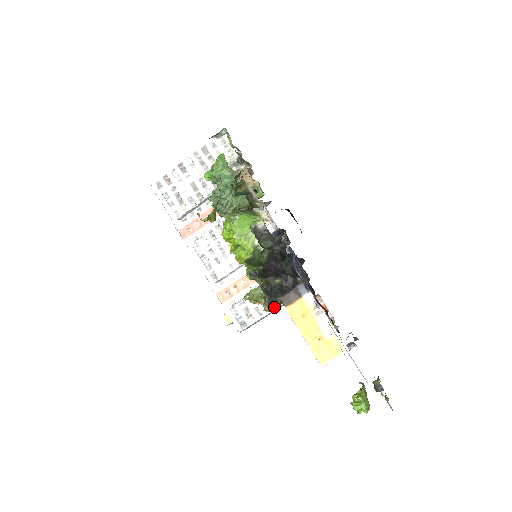
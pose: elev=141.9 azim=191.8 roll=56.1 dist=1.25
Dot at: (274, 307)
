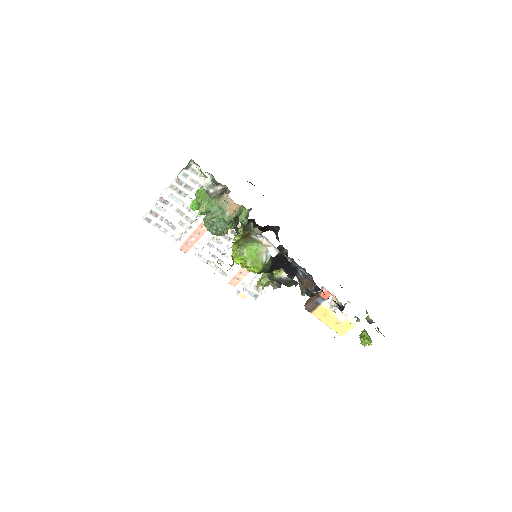
Dot at: occluded
